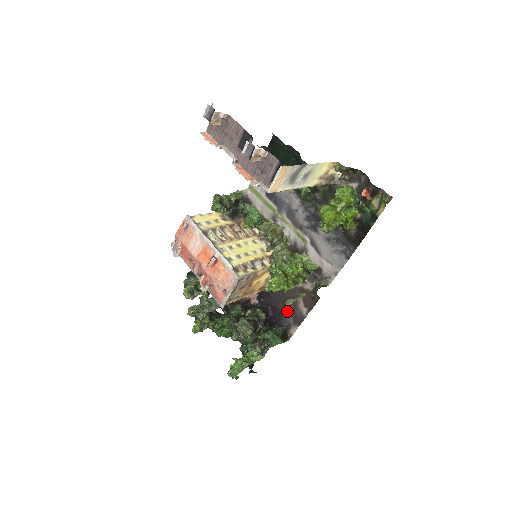
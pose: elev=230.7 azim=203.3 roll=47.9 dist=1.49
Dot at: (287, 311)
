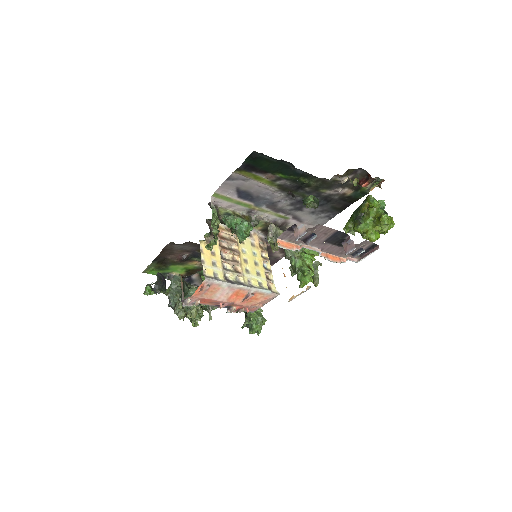
Dot at: occluded
